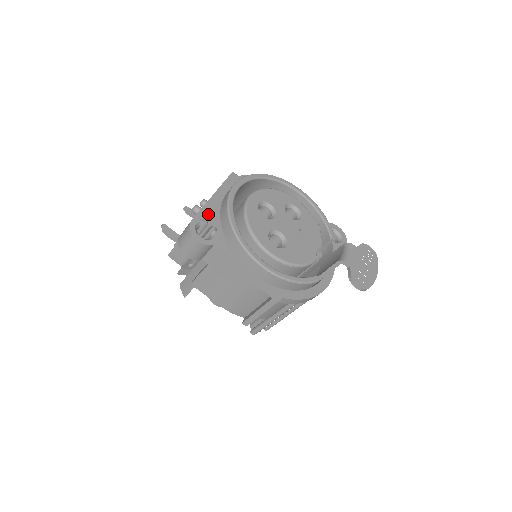
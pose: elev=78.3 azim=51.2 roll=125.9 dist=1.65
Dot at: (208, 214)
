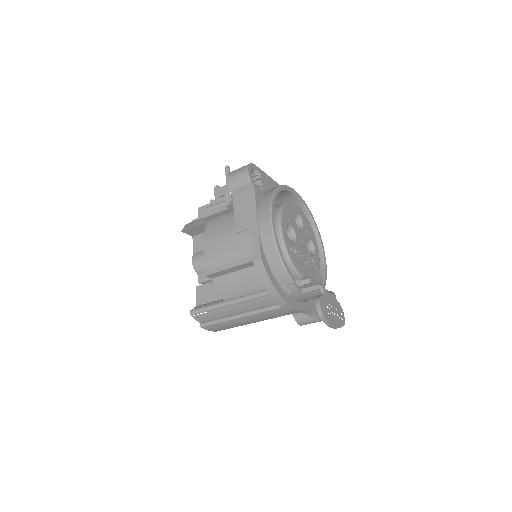
Dot at: (265, 178)
